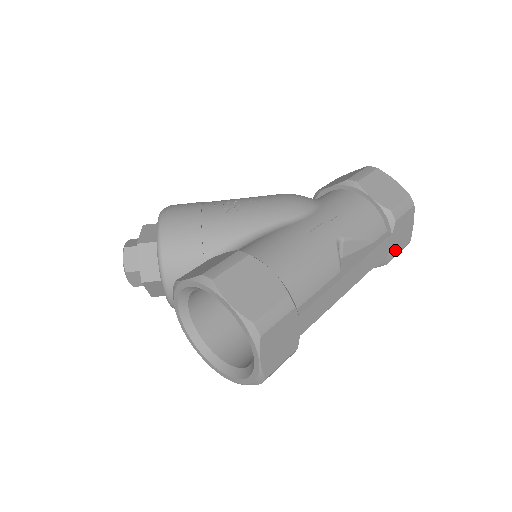
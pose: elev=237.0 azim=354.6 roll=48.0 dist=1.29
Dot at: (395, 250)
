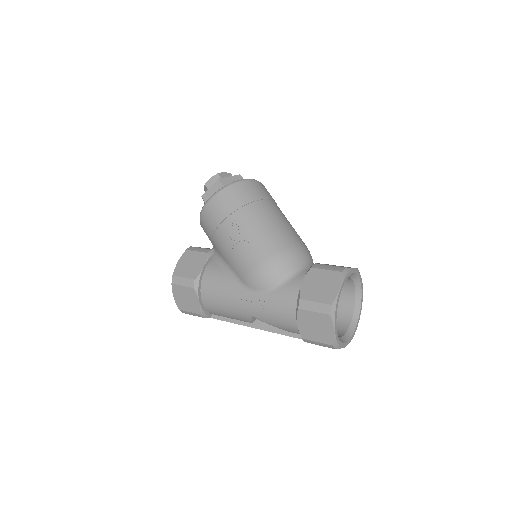
Dot at: occluded
